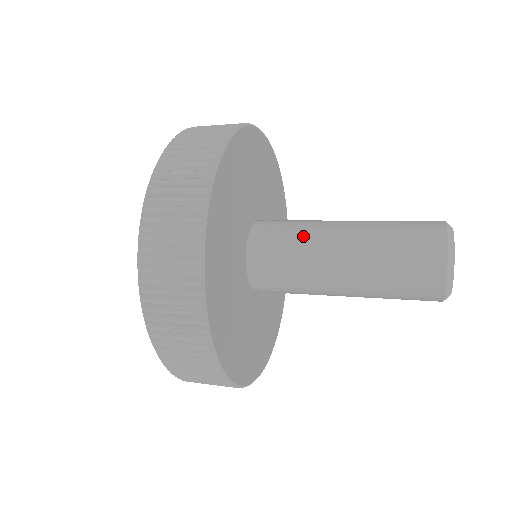
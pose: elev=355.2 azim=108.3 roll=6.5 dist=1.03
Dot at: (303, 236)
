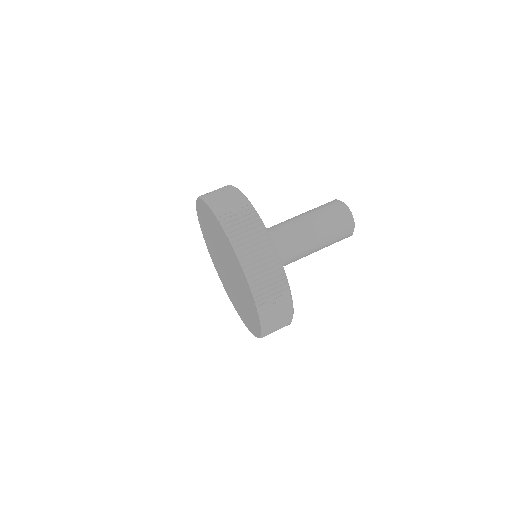
Dot at: (291, 244)
